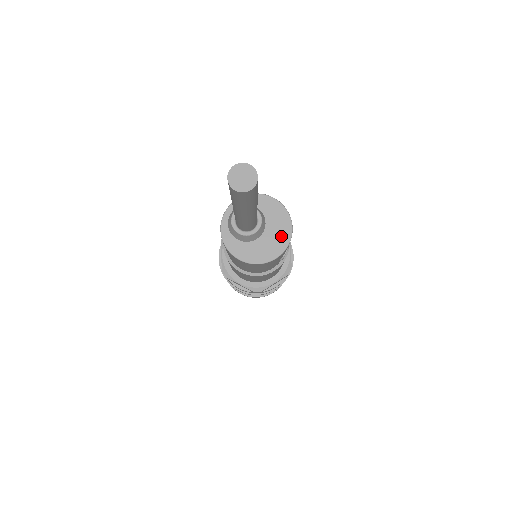
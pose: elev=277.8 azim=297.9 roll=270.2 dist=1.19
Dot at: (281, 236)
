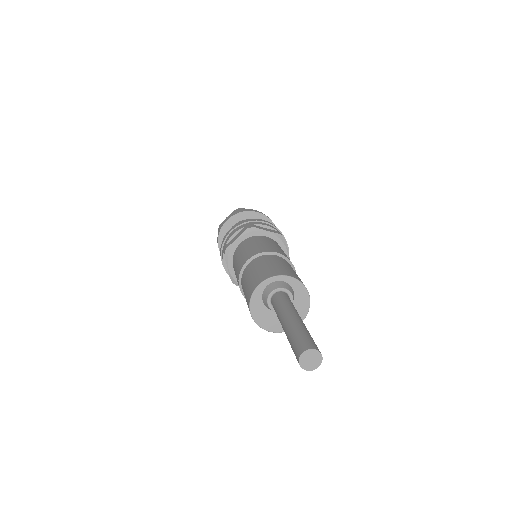
Dot at: occluded
